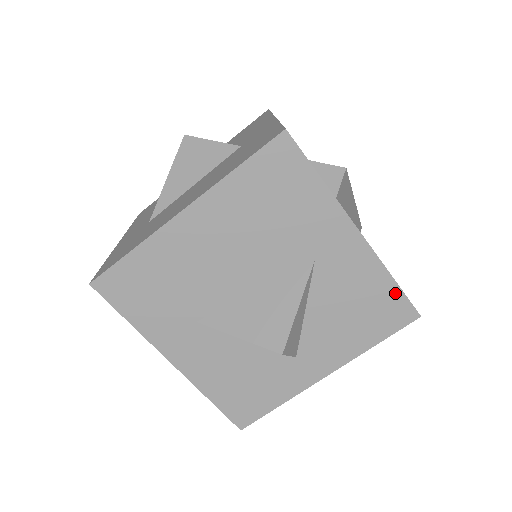
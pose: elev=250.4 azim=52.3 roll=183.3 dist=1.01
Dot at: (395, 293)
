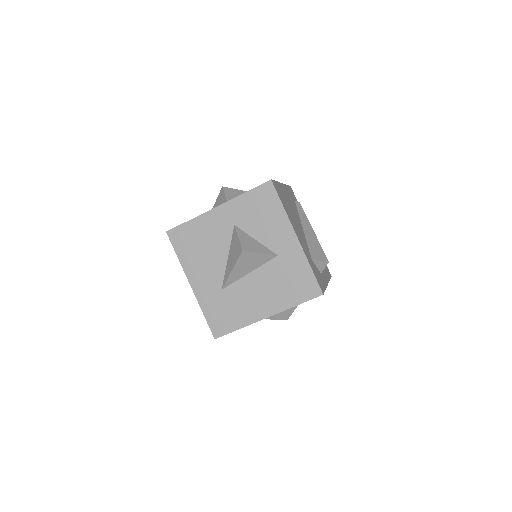
Dot at: occluded
